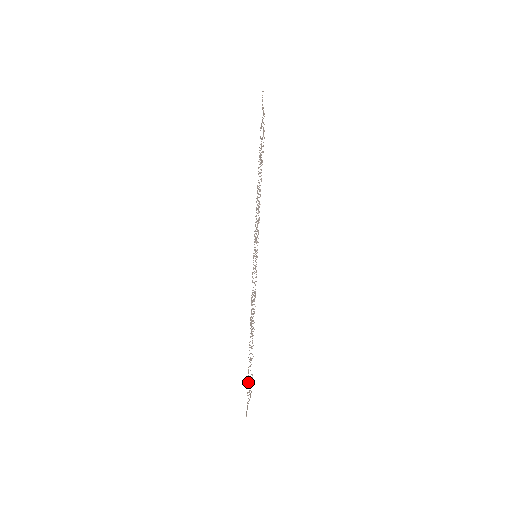
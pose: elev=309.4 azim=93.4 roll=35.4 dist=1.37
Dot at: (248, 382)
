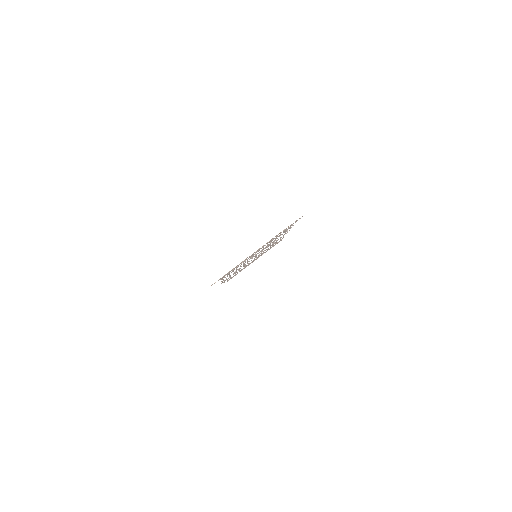
Dot at: occluded
